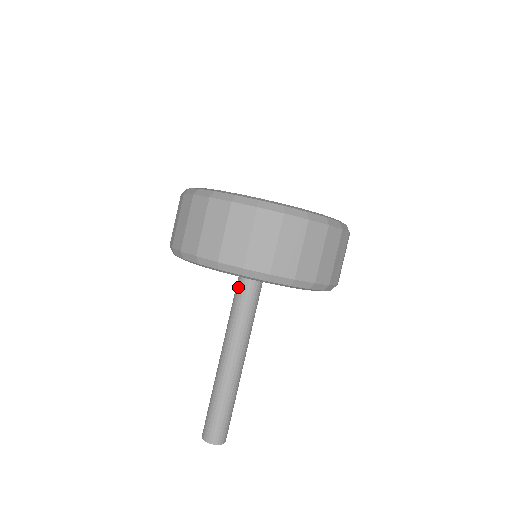
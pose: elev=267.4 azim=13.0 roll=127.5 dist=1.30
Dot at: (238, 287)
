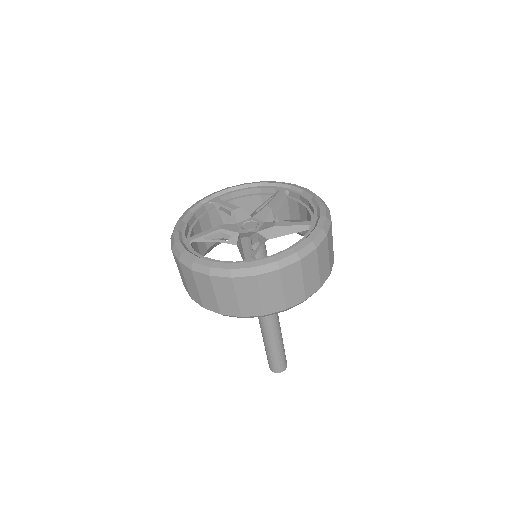
Dot at: occluded
